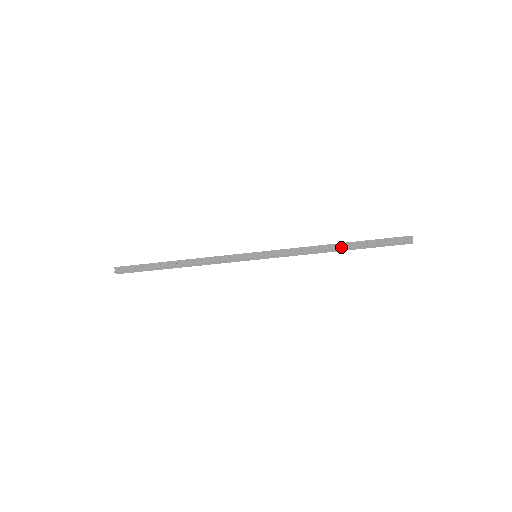
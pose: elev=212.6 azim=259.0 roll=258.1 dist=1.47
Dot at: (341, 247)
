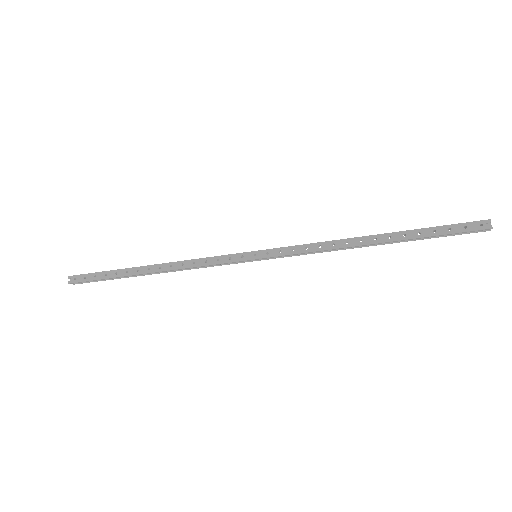
Dot at: (379, 240)
